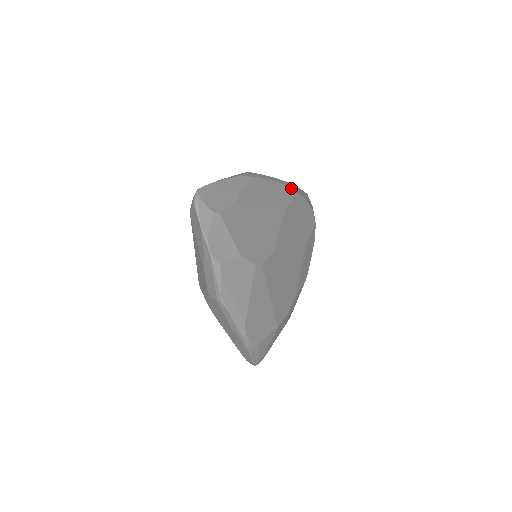
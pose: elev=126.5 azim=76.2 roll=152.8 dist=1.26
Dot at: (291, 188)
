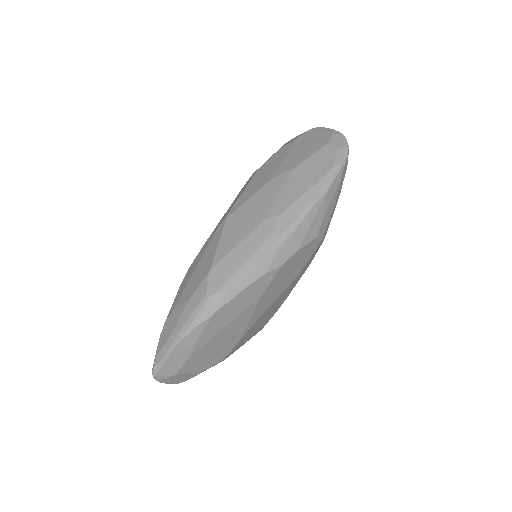
Dot at: (273, 267)
